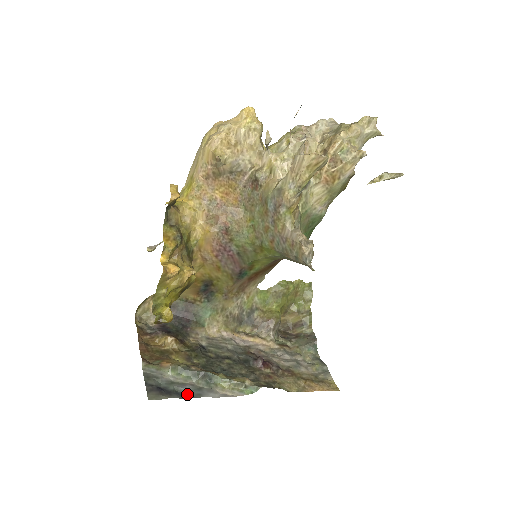
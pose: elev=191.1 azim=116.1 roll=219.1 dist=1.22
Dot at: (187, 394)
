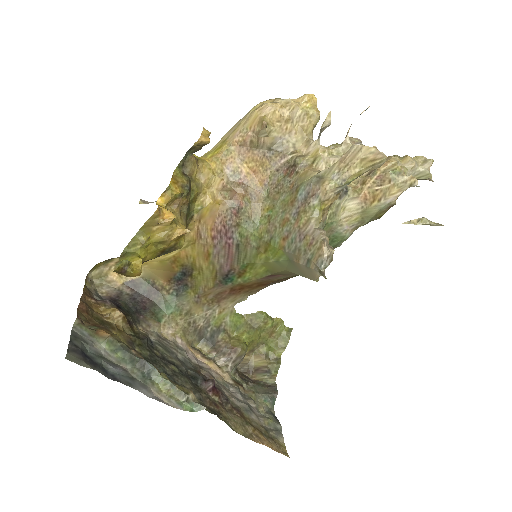
Dot at: (115, 376)
